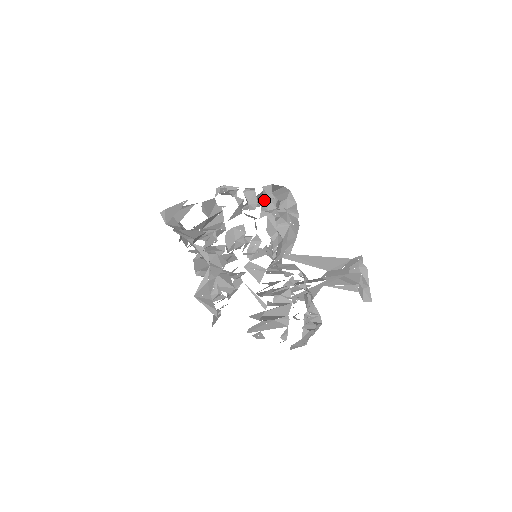
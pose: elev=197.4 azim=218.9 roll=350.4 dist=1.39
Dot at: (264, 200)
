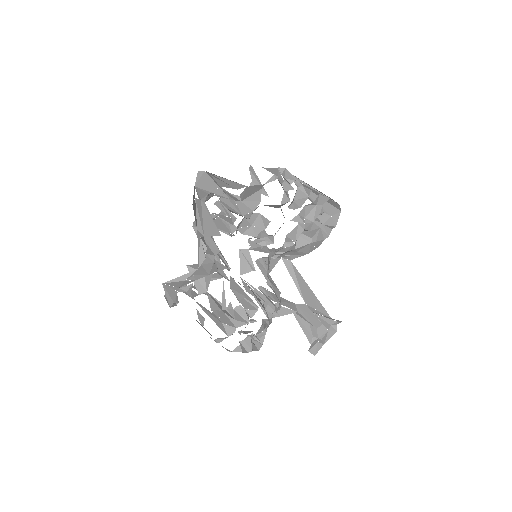
Dot at: (310, 206)
